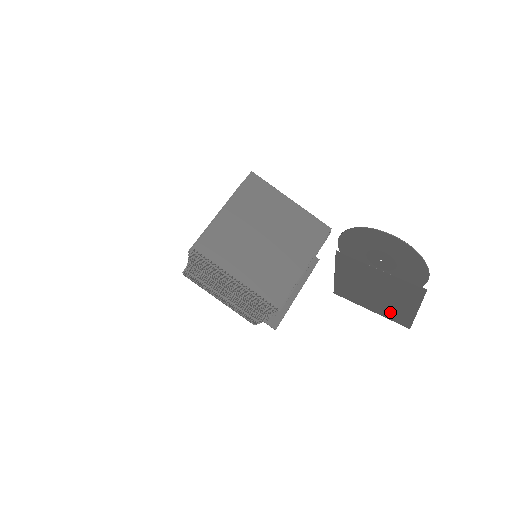
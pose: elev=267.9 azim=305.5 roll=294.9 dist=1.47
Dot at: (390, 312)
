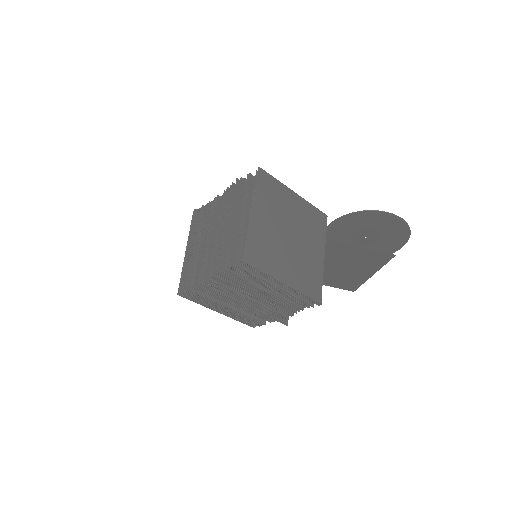
Dot at: (342, 281)
